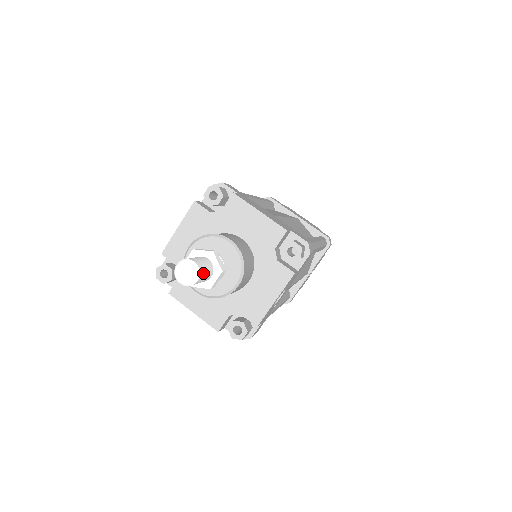
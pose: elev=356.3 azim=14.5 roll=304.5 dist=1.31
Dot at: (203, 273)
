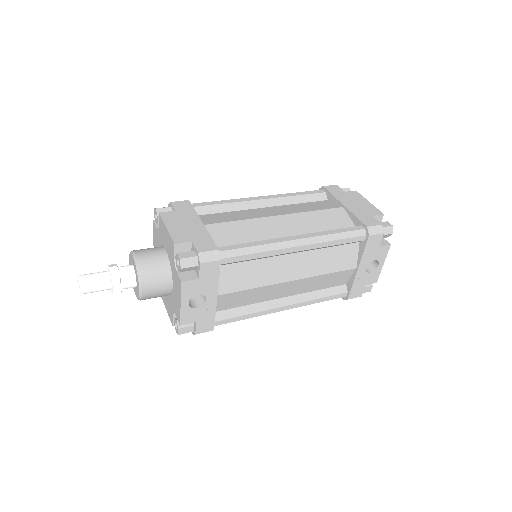
Dot at: (90, 285)
